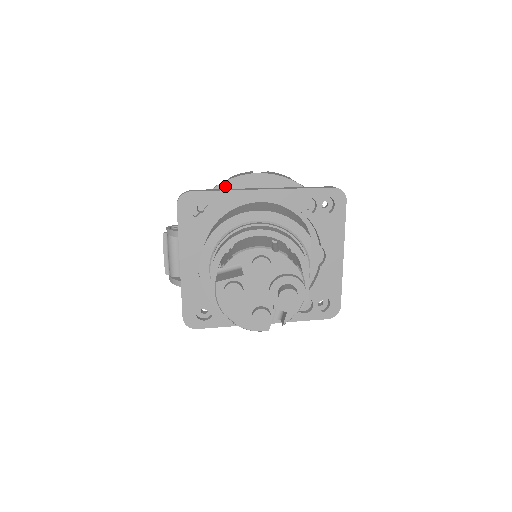
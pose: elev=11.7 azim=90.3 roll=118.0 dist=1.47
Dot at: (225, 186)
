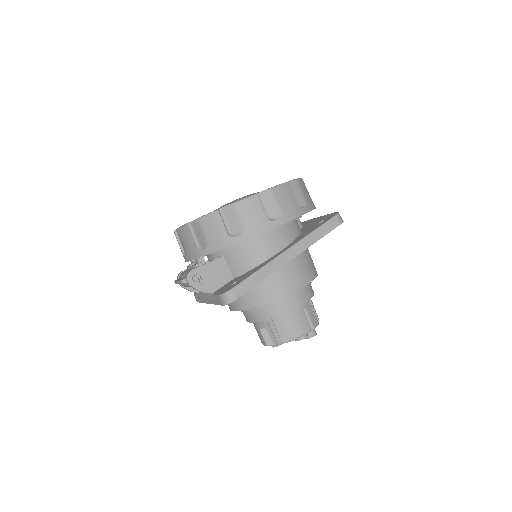
Dot at: occluded
